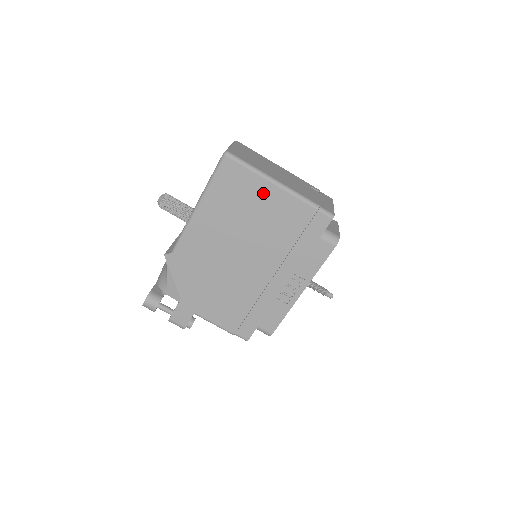
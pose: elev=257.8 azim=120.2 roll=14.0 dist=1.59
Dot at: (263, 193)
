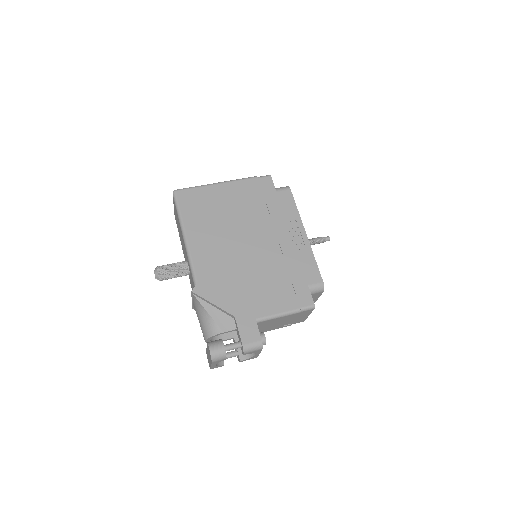
Dot at: (217, 194)
